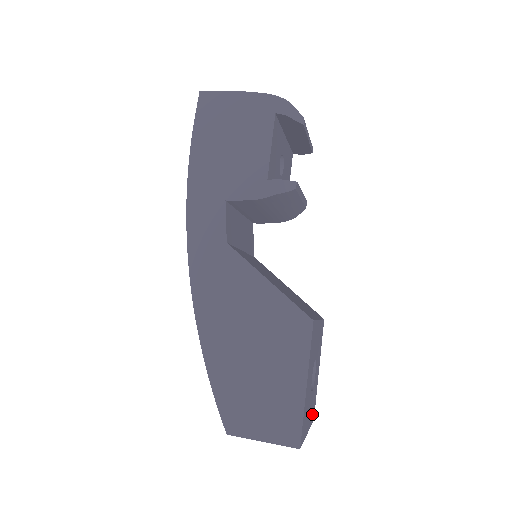
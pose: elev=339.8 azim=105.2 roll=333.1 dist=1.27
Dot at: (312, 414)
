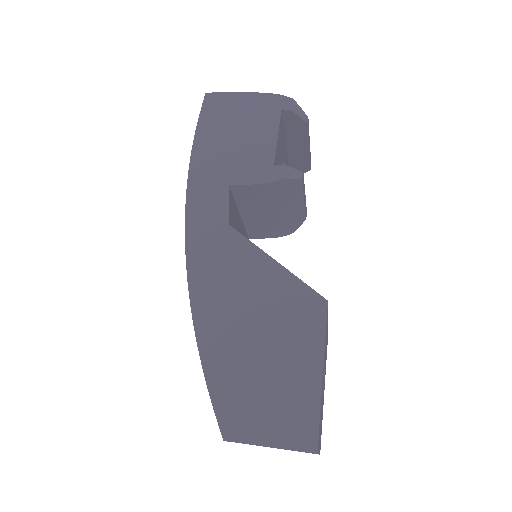
Dot at: occluded
